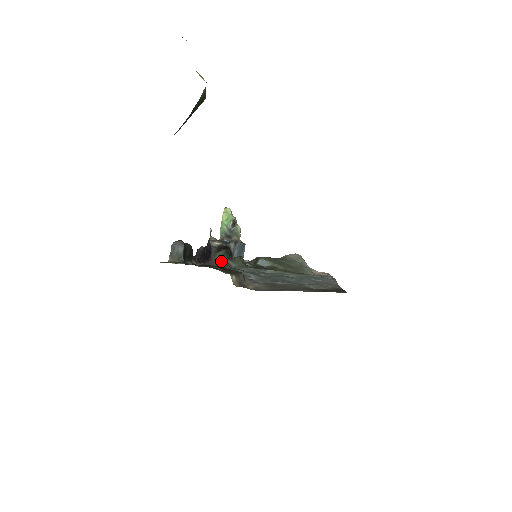
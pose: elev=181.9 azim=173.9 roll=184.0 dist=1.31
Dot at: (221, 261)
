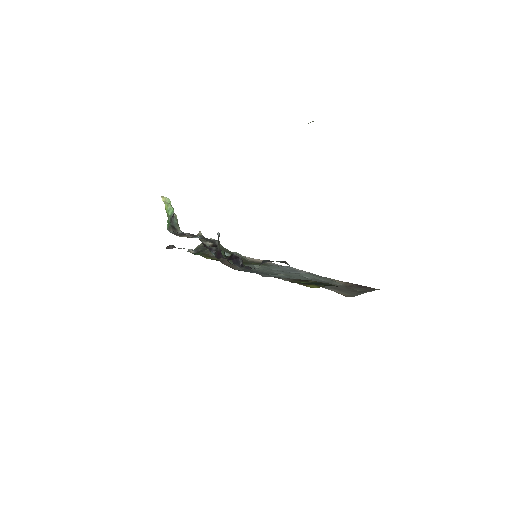
Dot at: (229, 262)
